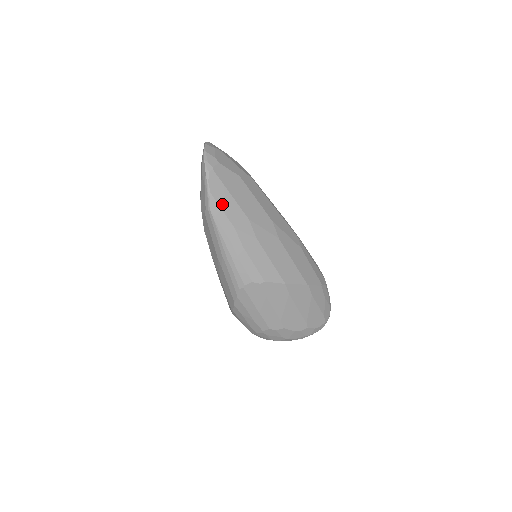
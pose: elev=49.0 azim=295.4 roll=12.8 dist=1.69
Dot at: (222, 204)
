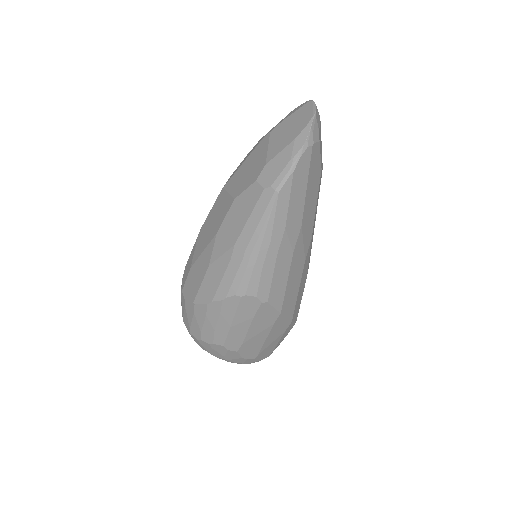
Dot at: (293, 193)
